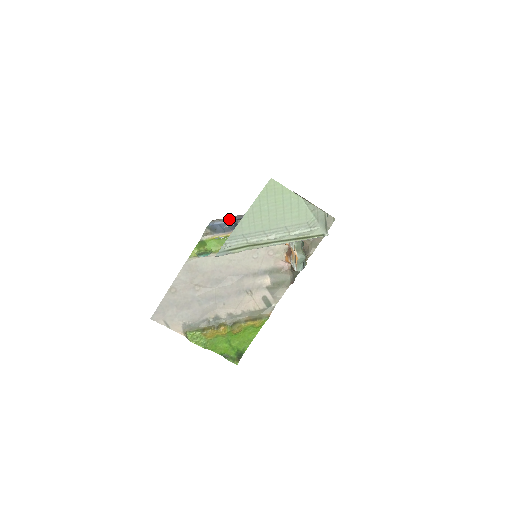
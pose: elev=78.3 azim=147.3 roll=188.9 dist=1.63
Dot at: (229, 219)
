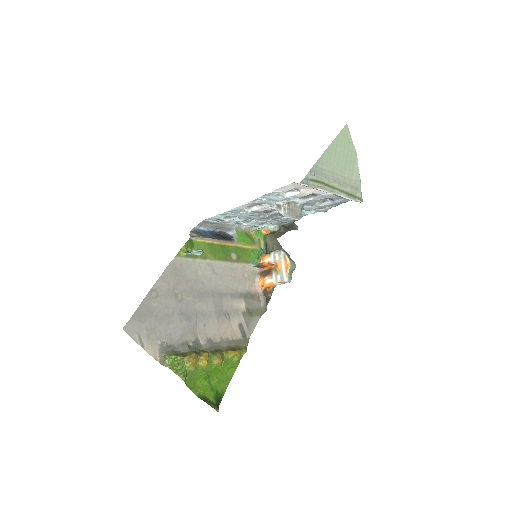
Dot at: (214, 227)
